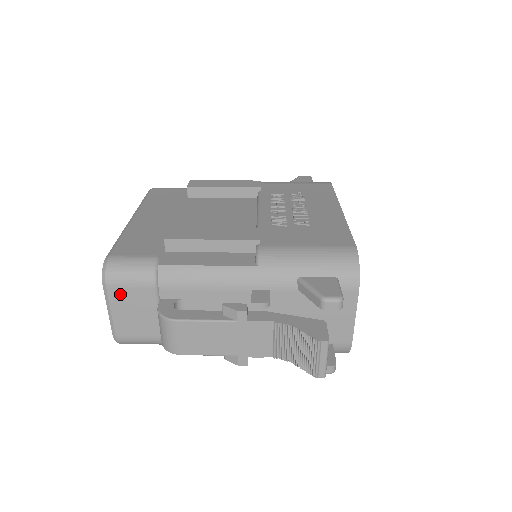
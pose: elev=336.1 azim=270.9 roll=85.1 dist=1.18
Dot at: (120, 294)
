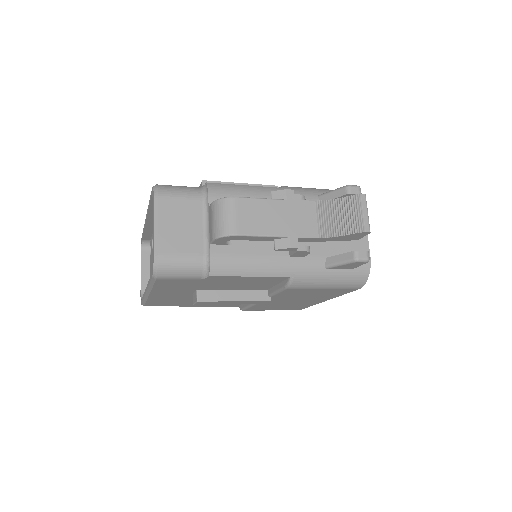
Dot at: (170, 205)
